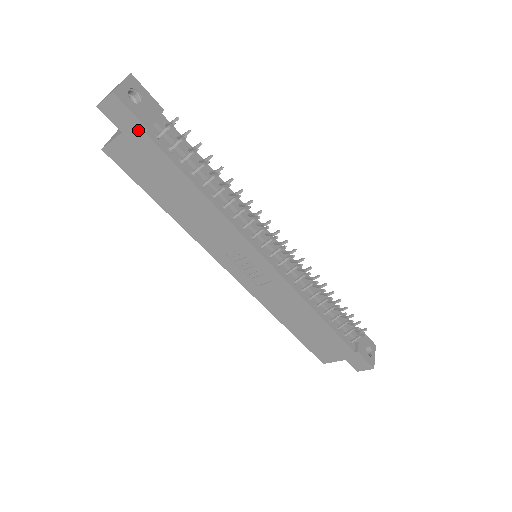
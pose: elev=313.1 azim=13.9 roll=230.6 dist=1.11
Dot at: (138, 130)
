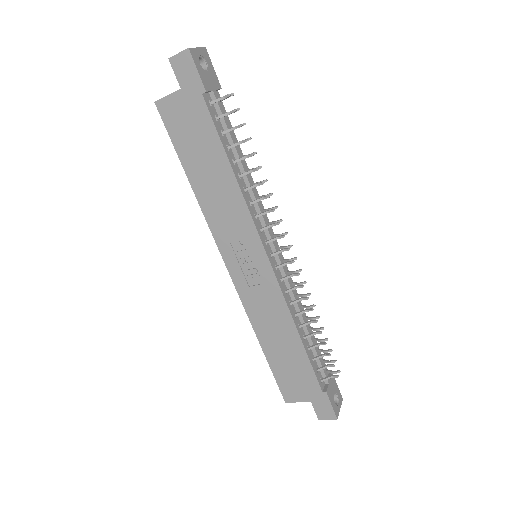
Dot at: (196, 89)
